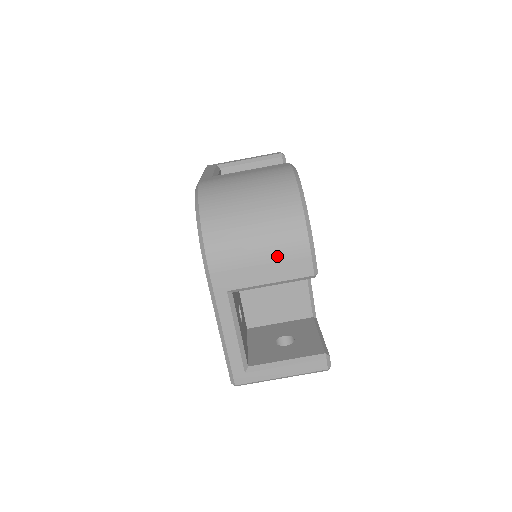
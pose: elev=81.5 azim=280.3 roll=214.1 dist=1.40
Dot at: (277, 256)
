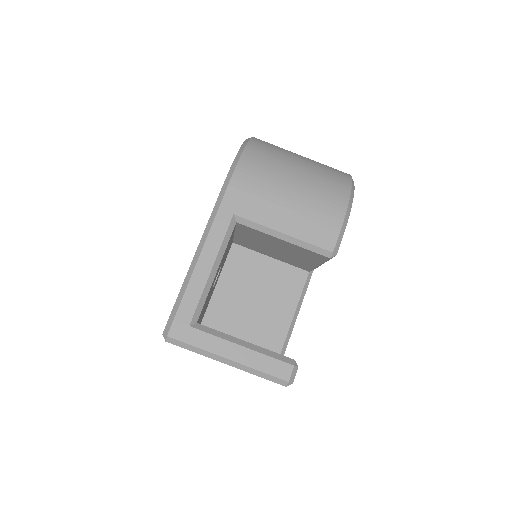
Dot at: (306, 209)
